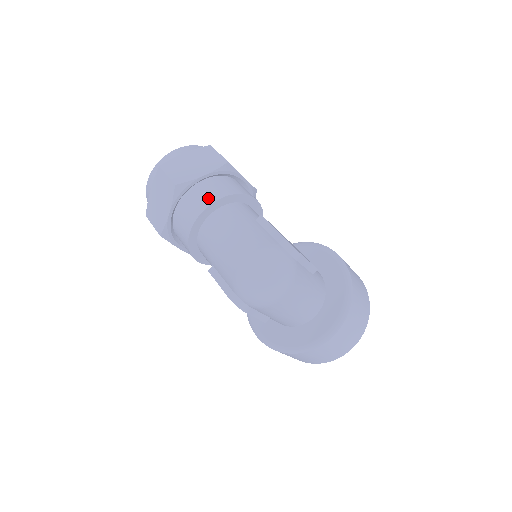
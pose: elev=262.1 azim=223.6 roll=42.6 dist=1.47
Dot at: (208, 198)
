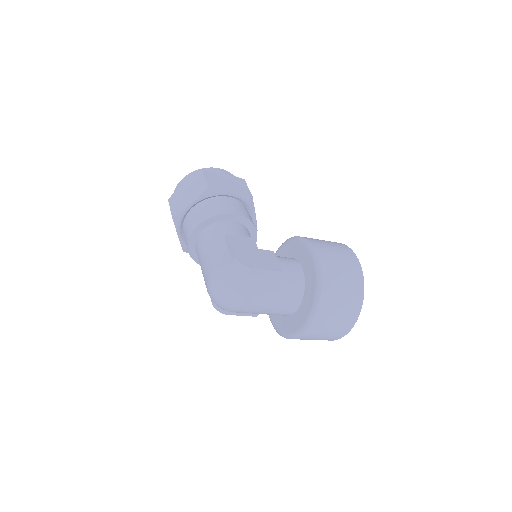
Dot at: (192, 225)
